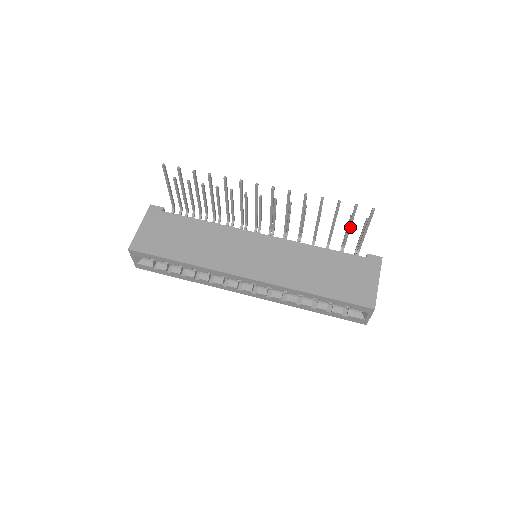
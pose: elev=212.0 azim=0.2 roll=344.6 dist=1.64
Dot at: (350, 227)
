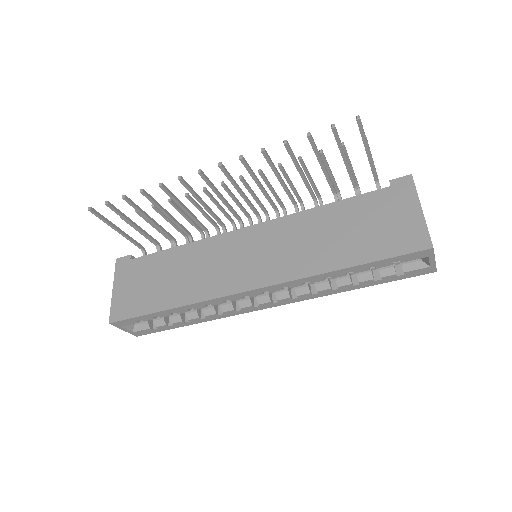
Dot at: (345, 159)
